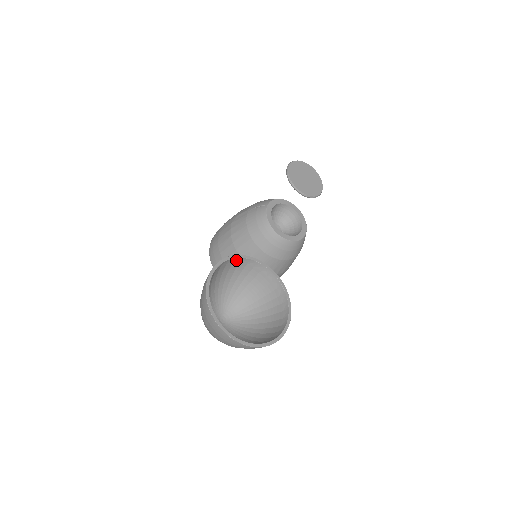
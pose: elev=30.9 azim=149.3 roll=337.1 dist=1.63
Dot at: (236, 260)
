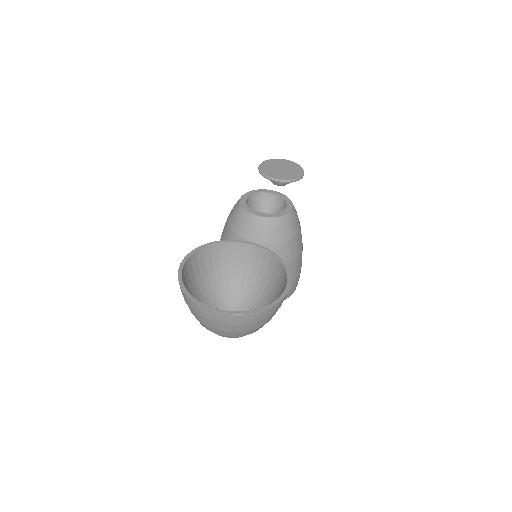
Dot at: (213, 248)
